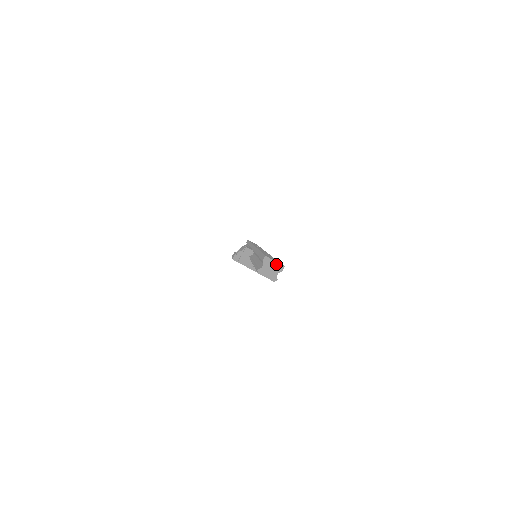
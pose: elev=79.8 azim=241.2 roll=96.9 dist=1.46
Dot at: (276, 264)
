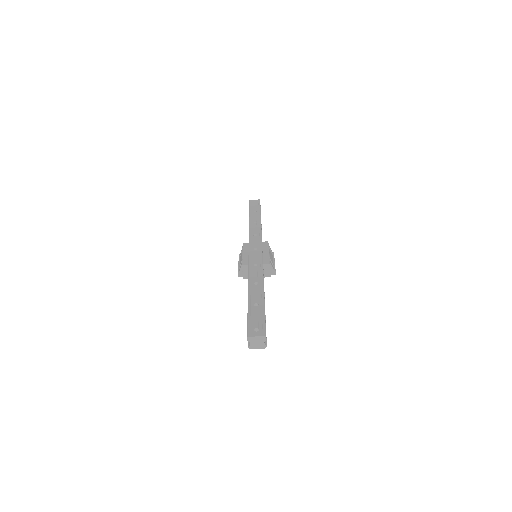
Dot at: (258, 338)
